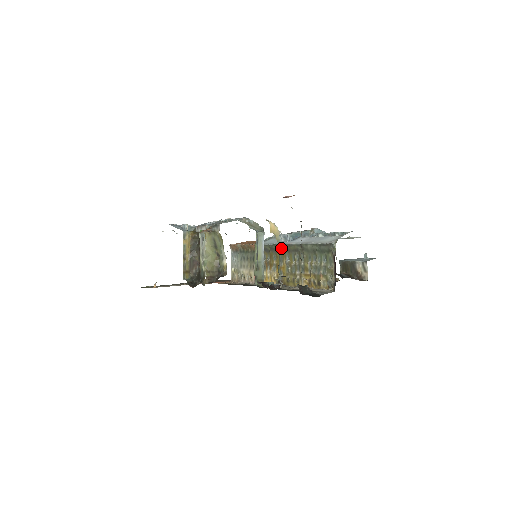
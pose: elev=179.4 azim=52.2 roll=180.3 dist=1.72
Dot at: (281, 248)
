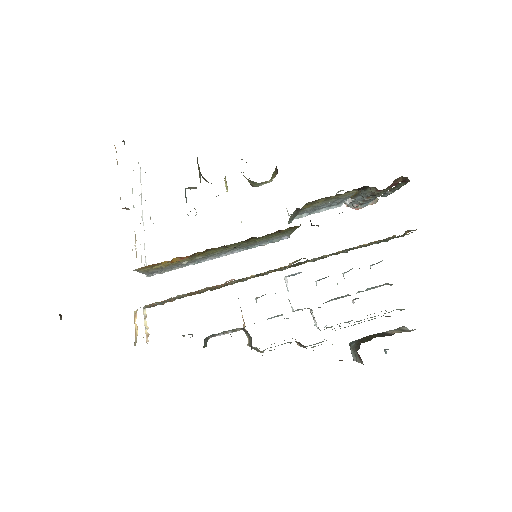
Dot at: (298, 263)
